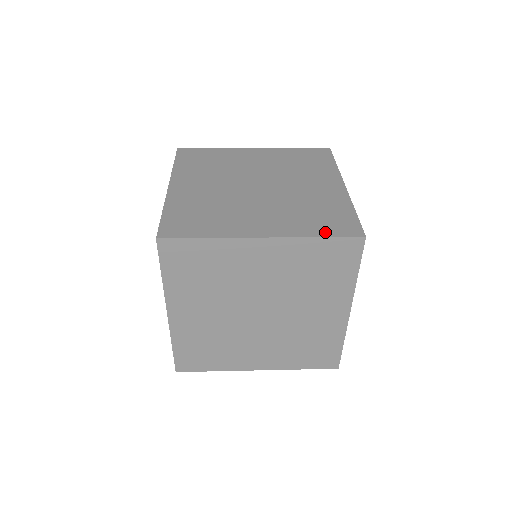
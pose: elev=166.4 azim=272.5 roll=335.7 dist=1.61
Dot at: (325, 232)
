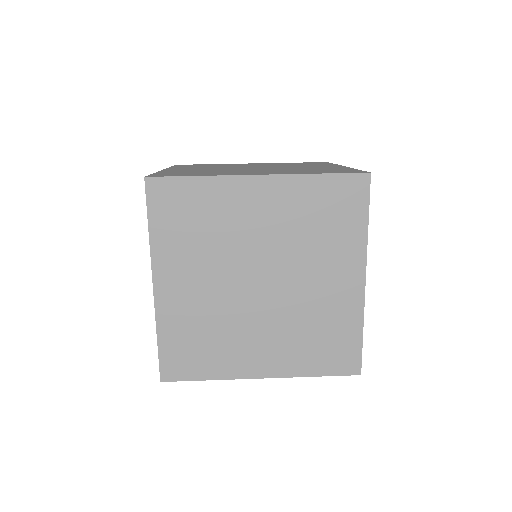
Dot at: (323, 370)
